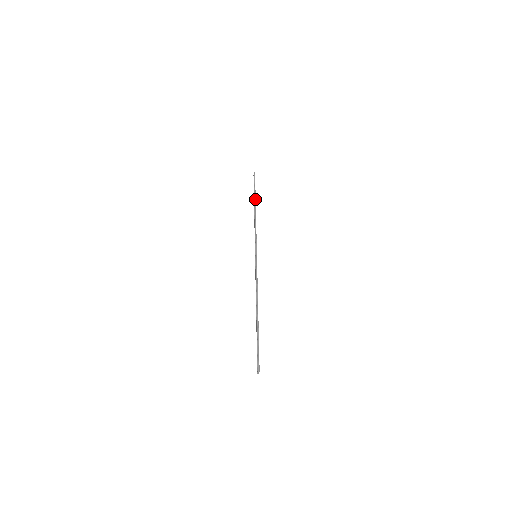
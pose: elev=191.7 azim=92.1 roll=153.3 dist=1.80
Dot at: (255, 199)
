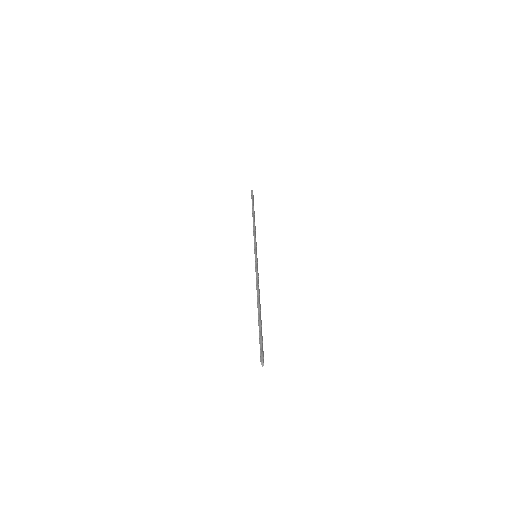
Dot at: (253, 210)
